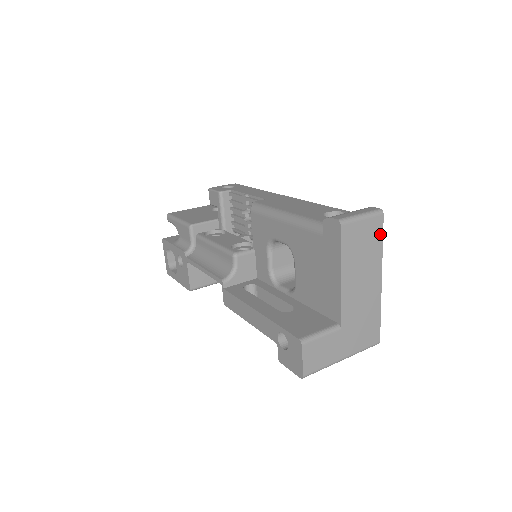
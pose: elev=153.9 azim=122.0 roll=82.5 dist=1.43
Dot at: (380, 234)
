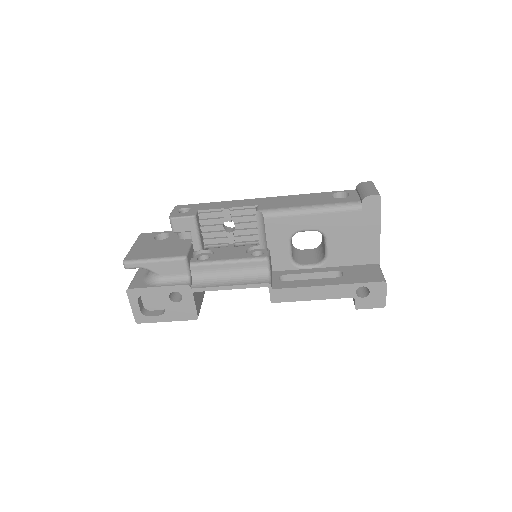
Dot at: occluded
